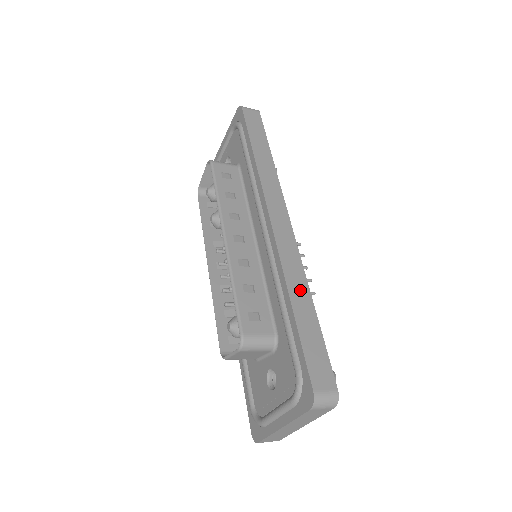
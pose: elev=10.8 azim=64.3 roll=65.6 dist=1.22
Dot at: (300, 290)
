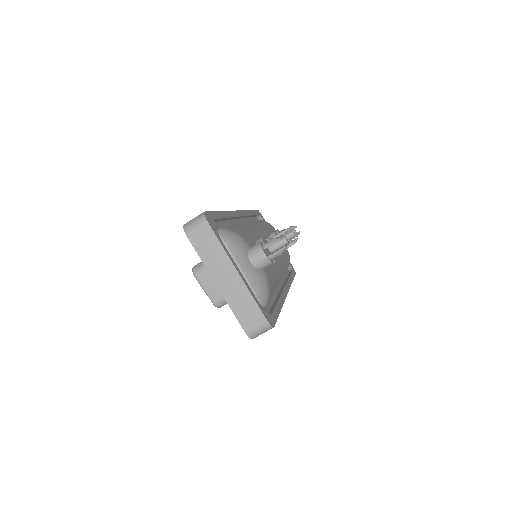
Dot at: occluded
